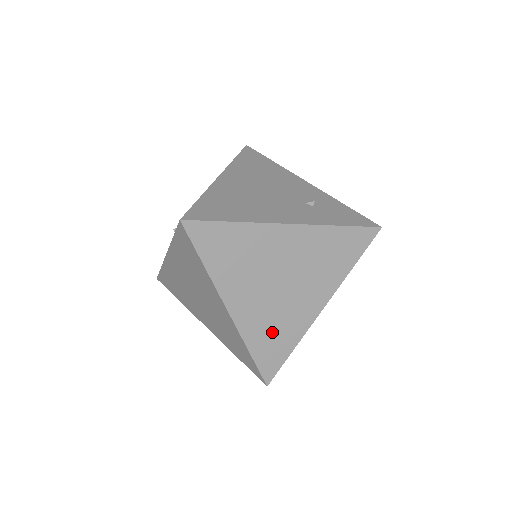
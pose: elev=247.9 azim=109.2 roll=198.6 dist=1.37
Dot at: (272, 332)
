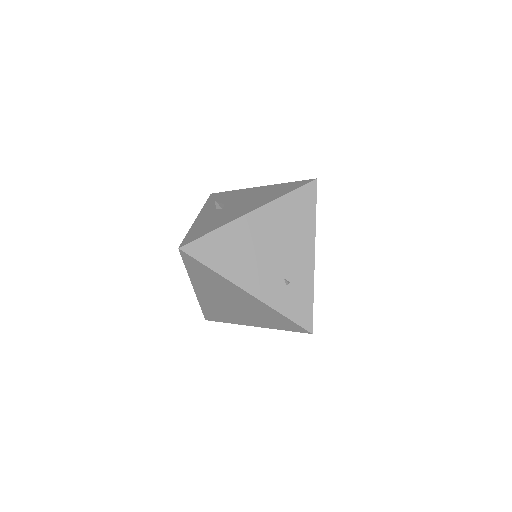
Dot at: (217, 311)
